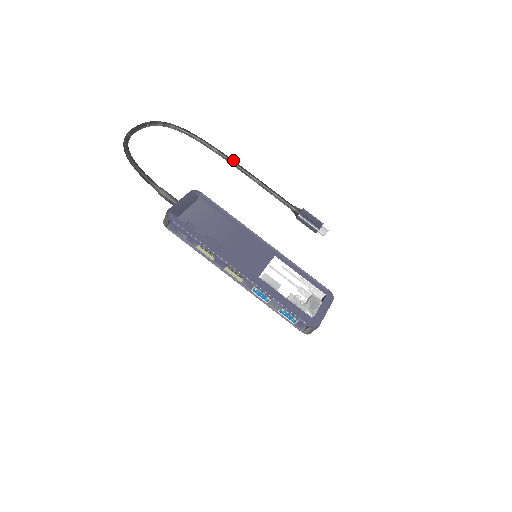
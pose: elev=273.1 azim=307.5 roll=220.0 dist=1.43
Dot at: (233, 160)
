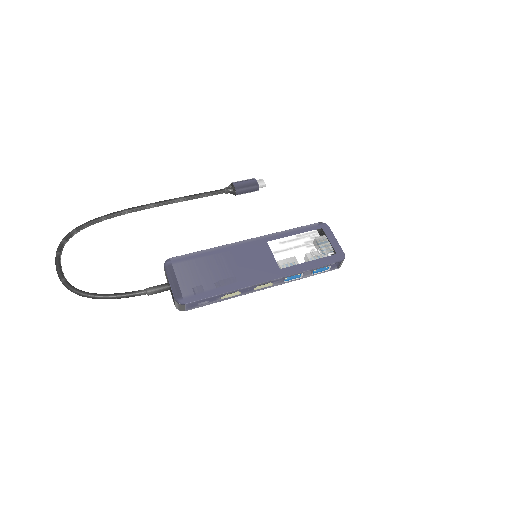
Dot at: (147, 204)
